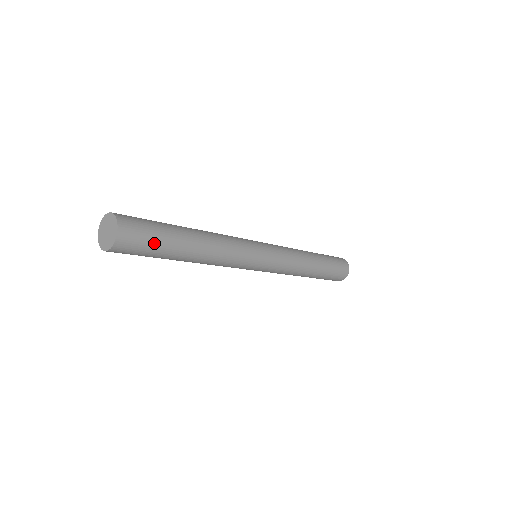
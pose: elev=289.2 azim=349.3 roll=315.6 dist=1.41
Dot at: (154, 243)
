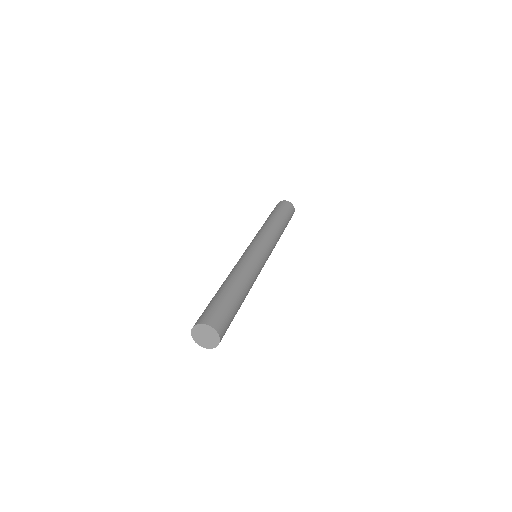
Dot at: (230, 315)
